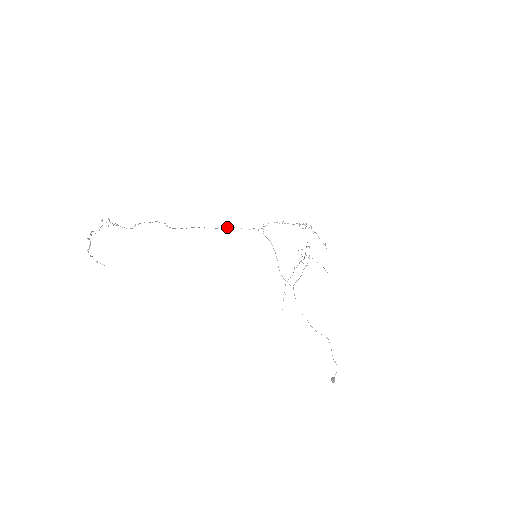
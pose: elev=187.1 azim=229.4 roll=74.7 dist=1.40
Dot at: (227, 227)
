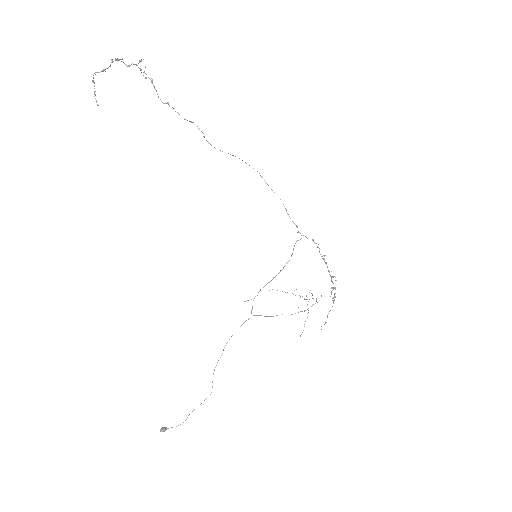
Dot at: occluded
